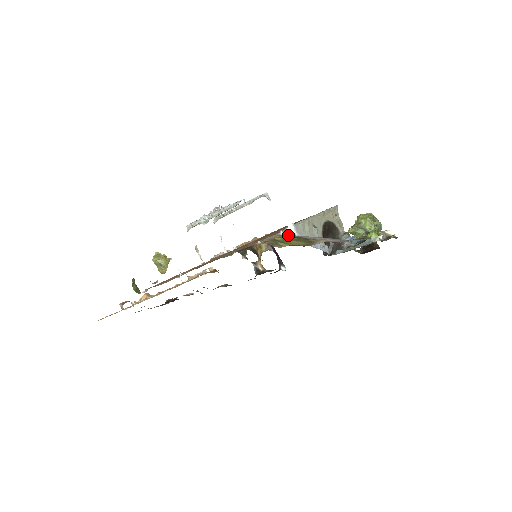
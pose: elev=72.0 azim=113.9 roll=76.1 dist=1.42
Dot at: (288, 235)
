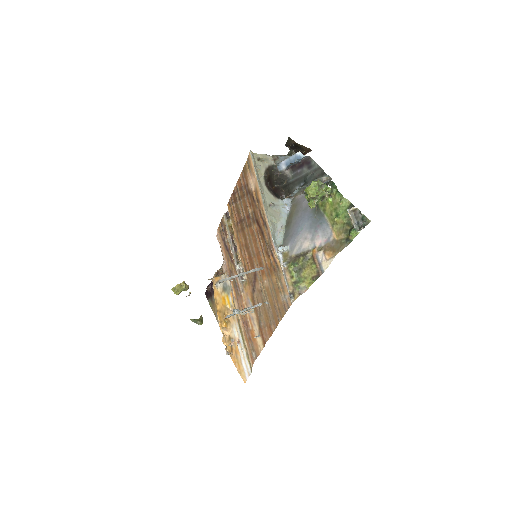
Dot at: (292, 266)
